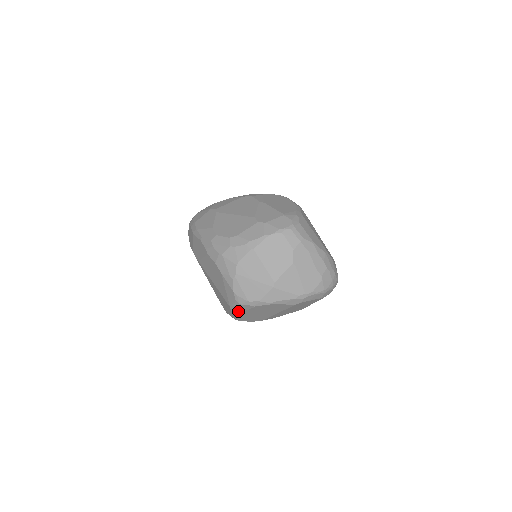
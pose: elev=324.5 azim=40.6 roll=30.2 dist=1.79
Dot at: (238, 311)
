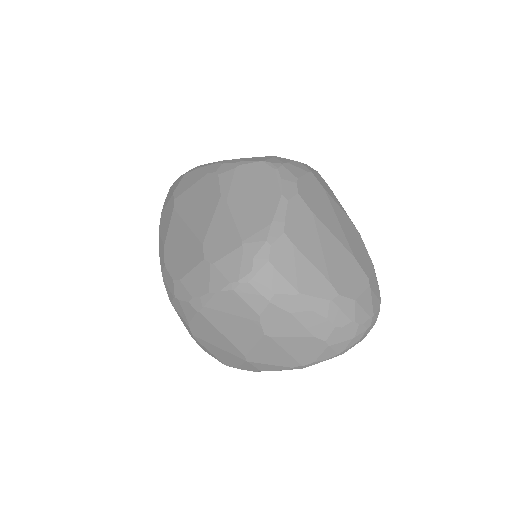
Dot at: occluded
